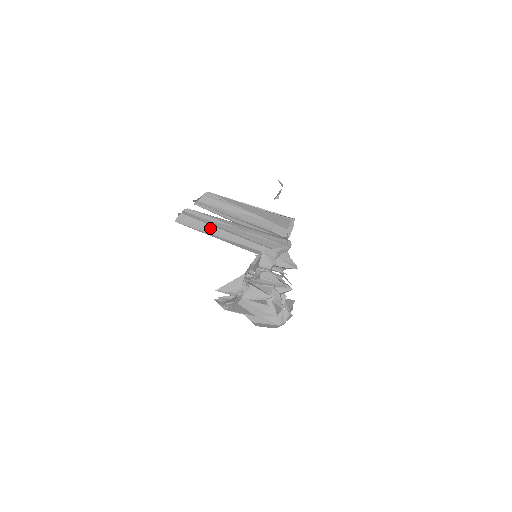
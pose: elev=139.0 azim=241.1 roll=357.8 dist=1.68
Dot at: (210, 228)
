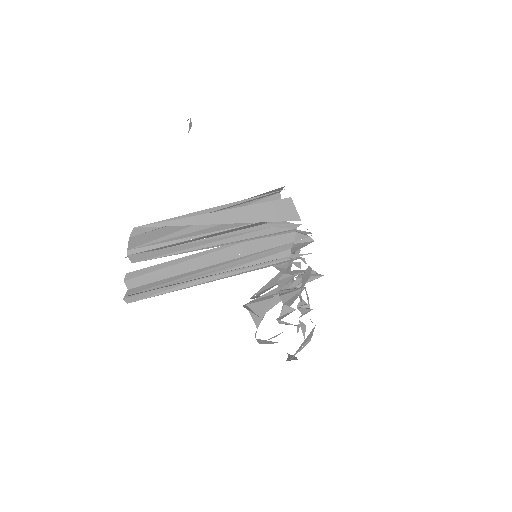
Dot at: (187, 276)
